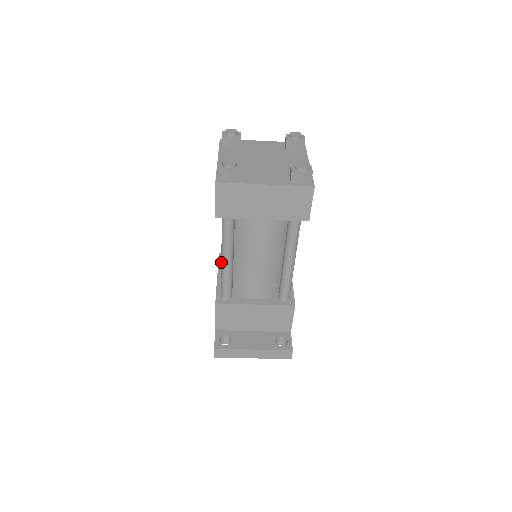
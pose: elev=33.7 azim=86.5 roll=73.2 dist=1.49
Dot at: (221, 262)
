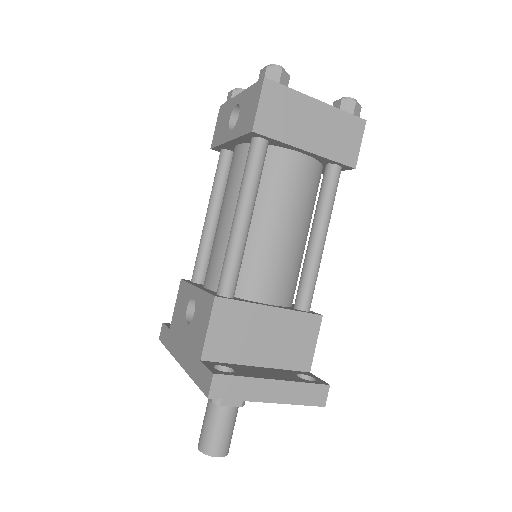
Dot at: (233, 224)
